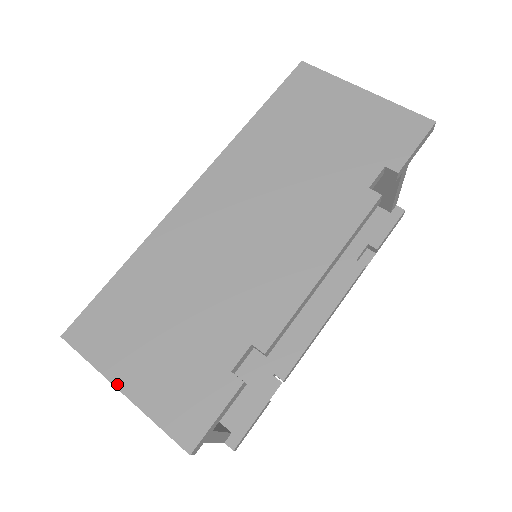
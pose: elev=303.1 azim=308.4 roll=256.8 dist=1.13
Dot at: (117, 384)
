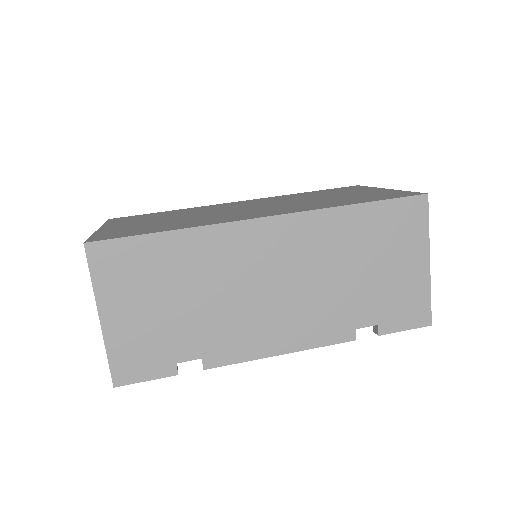
Dot at: (100, 311)
